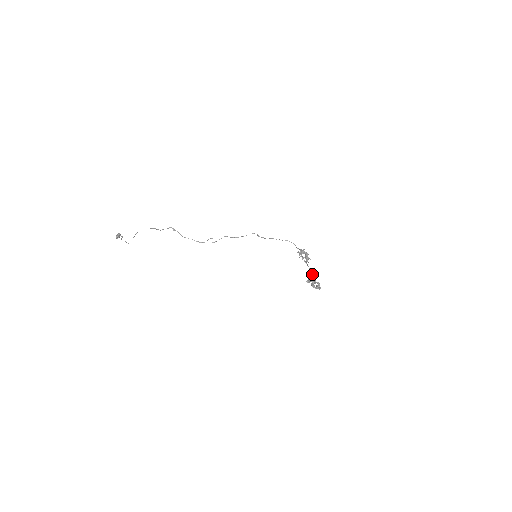
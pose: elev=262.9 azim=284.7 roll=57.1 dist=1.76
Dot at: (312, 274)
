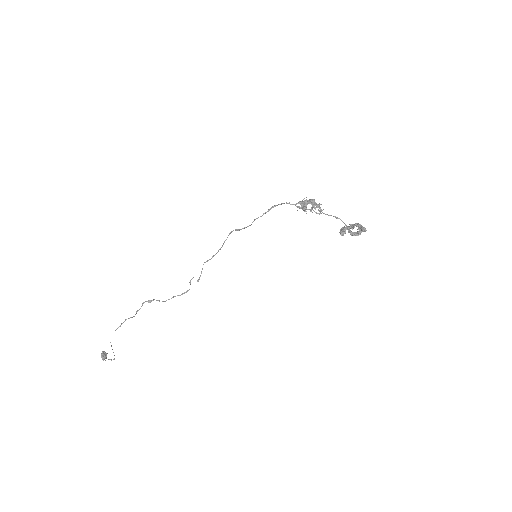
Dot at: occluded
